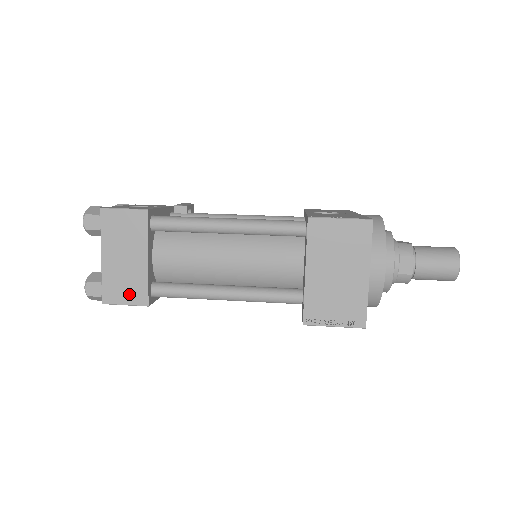
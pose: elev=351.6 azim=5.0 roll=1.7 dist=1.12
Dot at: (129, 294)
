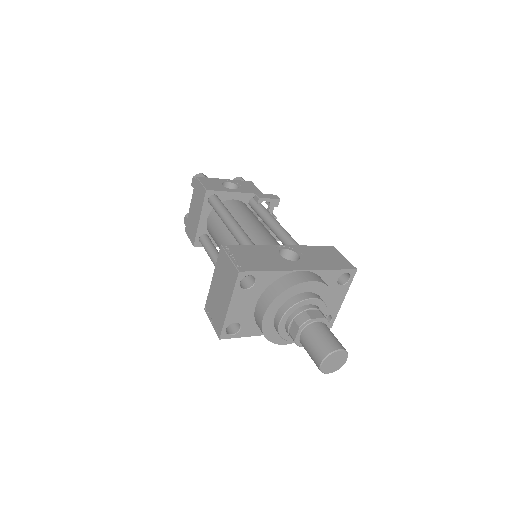
Dot at: (191, 234)
